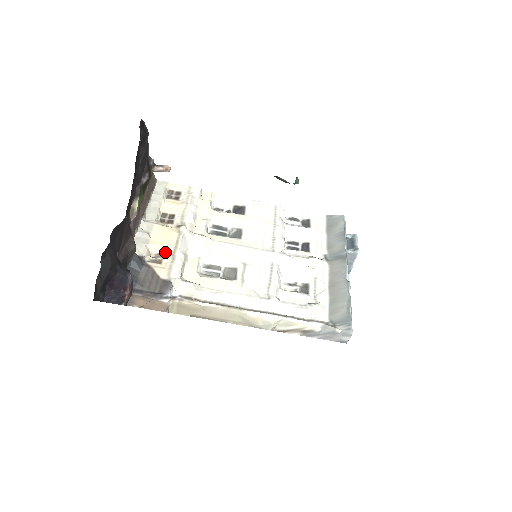
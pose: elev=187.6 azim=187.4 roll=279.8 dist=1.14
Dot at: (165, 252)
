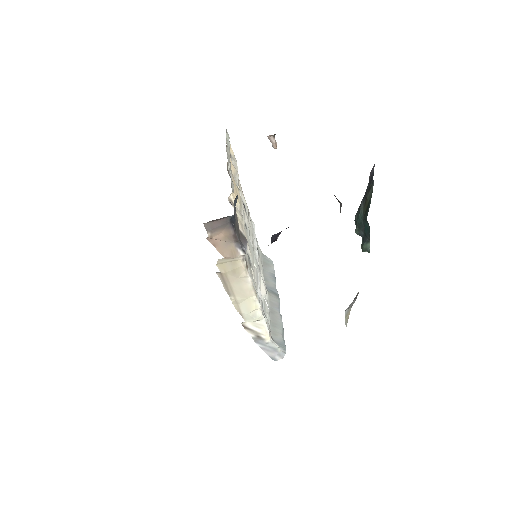
Dot at: occluded
